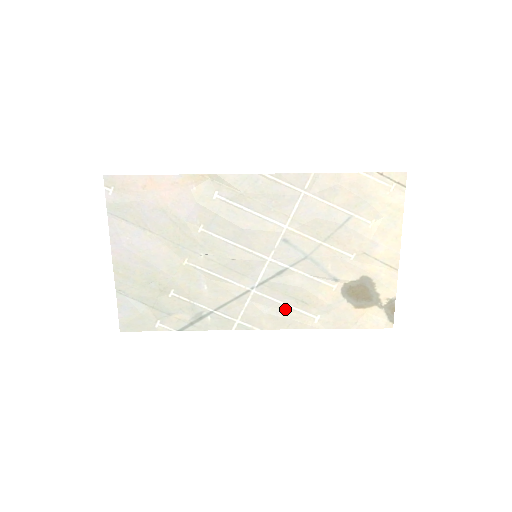
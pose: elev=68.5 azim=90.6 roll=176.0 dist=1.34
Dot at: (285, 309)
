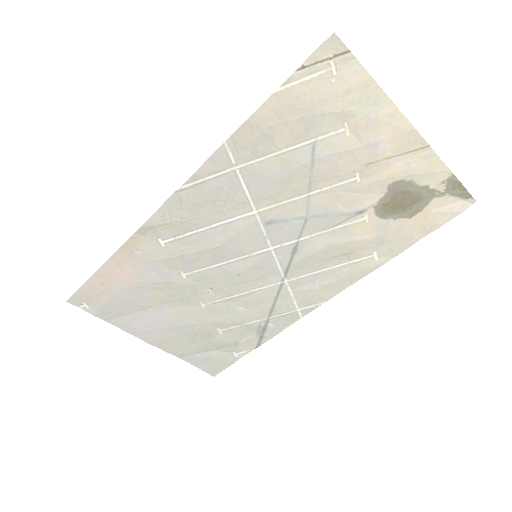
Dot at: (333, 272)
